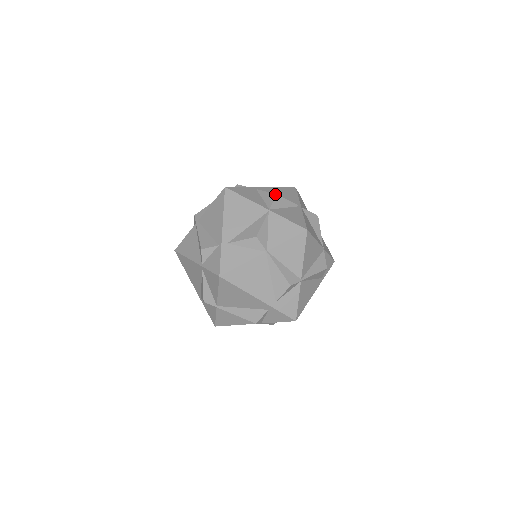
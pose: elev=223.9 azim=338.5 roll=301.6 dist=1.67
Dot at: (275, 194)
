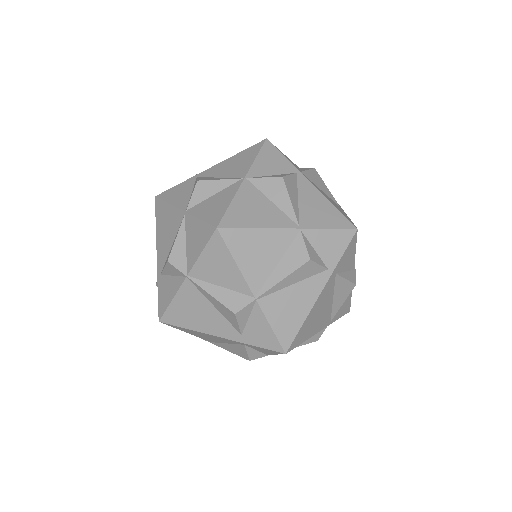
Dot at: (196, 181)
